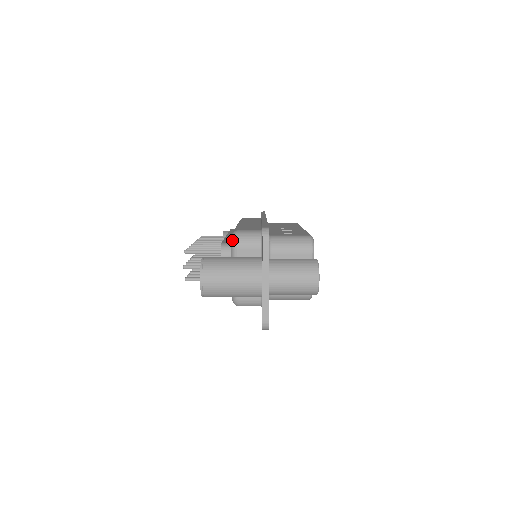
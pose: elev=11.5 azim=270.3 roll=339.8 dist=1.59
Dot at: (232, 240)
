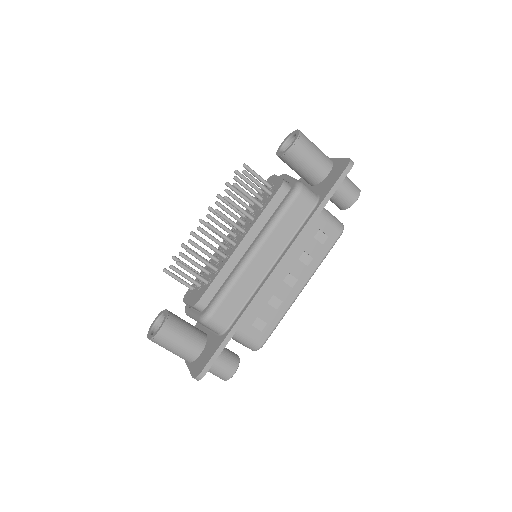
Dot at: occluded
